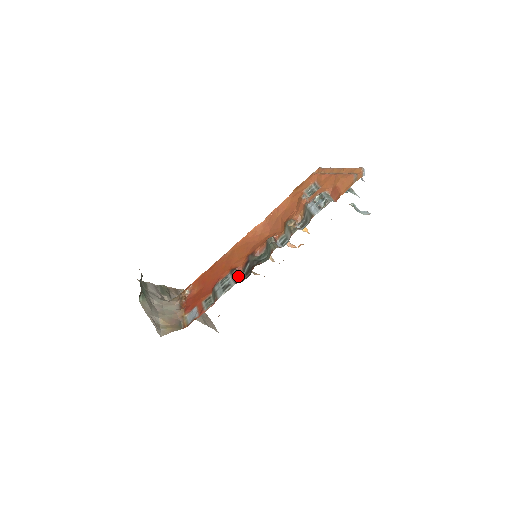
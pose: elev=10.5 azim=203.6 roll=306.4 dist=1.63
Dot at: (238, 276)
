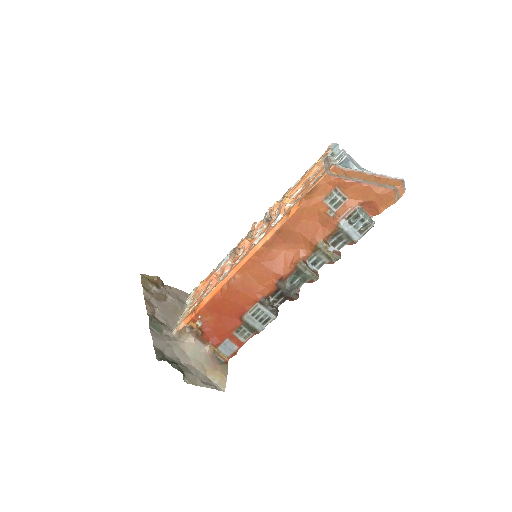
Dot at: (270, 304)
